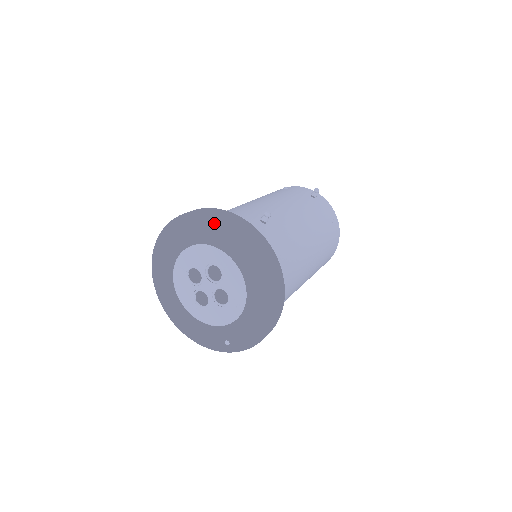
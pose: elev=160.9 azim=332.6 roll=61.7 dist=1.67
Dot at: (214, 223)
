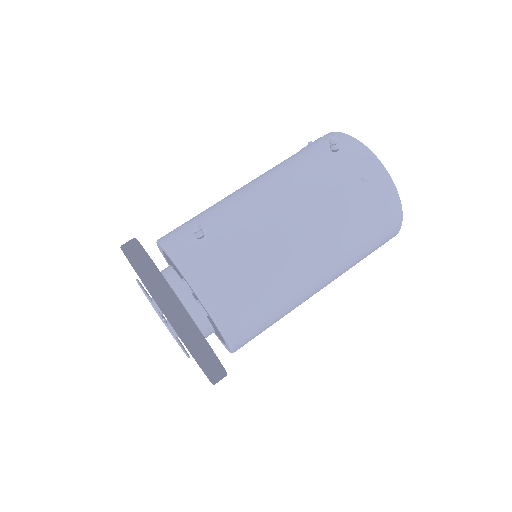
Dot at: occluded
